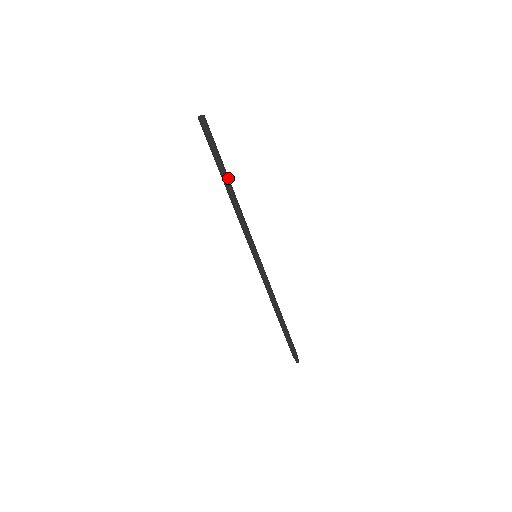
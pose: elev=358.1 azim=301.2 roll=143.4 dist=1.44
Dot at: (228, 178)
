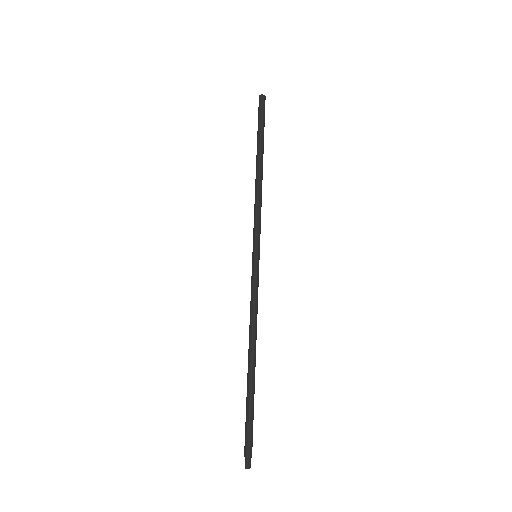
Dot at: occluded
